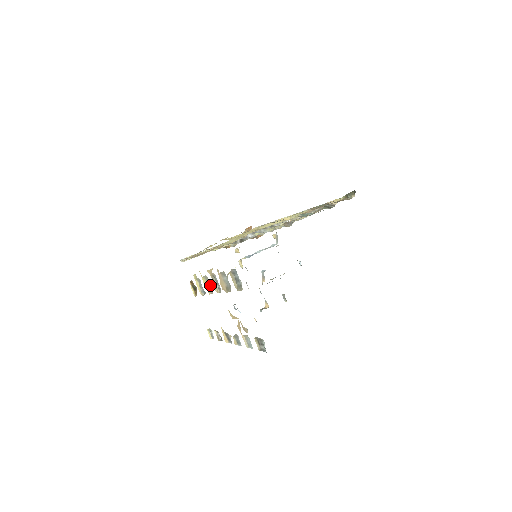
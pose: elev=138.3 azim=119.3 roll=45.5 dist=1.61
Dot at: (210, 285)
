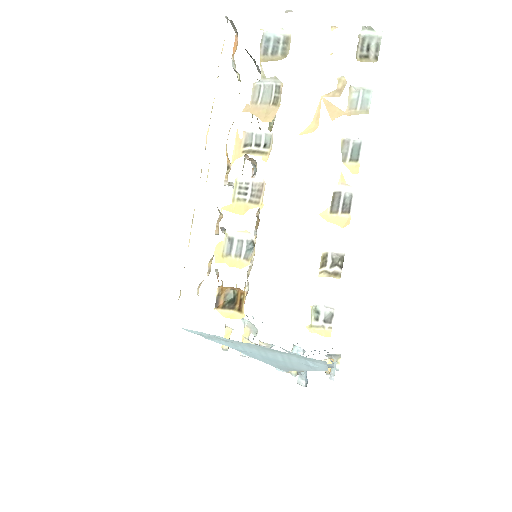
Dot at: (251, 183)
